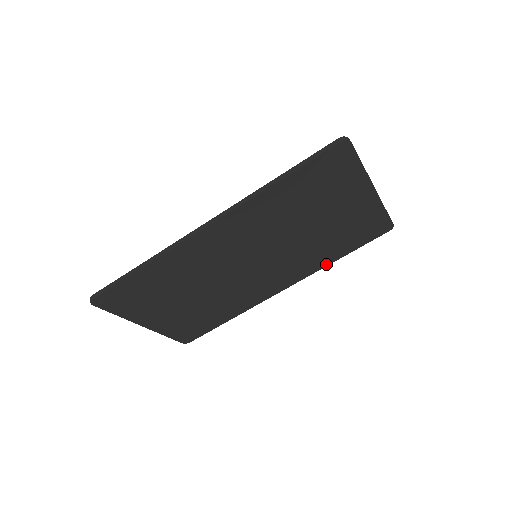
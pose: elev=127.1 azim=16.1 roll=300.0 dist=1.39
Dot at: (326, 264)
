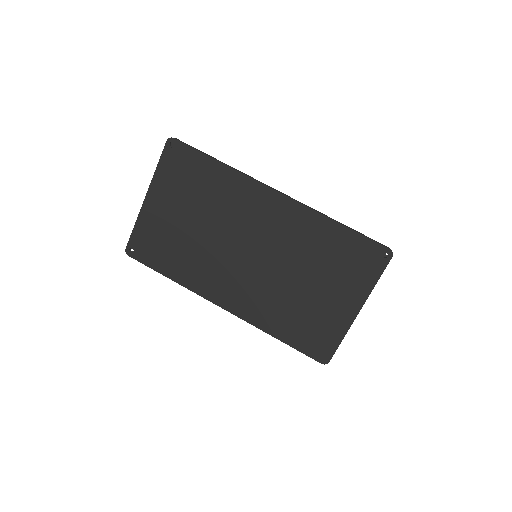
Dot at: (266, 329)
